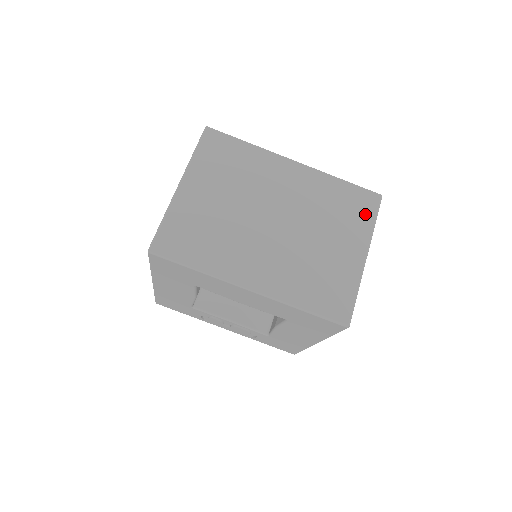
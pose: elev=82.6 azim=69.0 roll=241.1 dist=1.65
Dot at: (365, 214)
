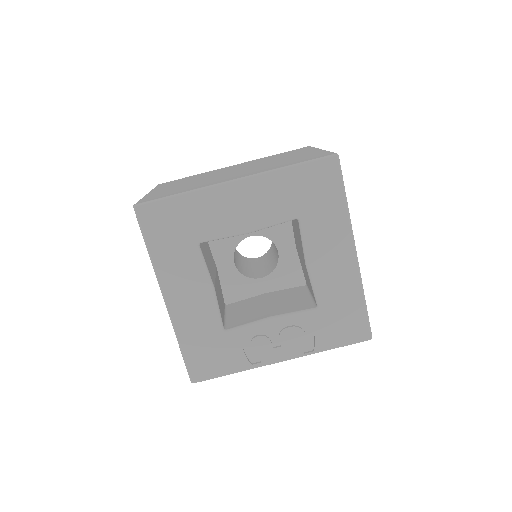
Dot at: occluded
